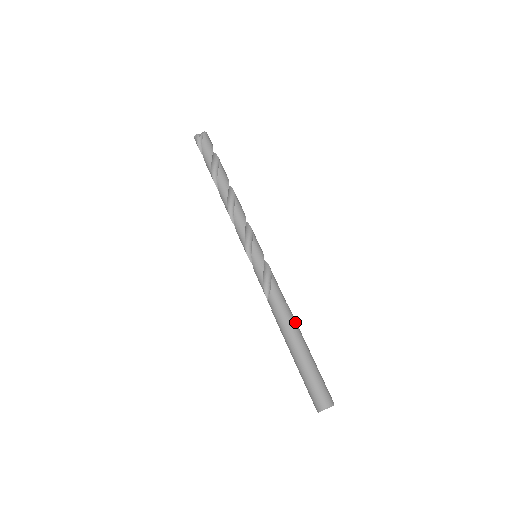
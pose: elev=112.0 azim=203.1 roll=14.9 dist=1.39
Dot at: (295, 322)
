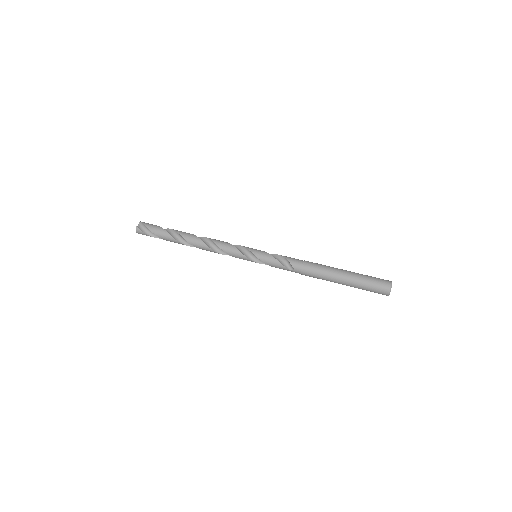
Dot at: (321, 265)
